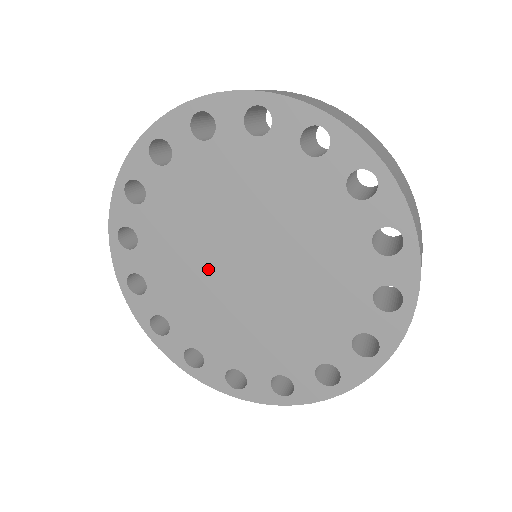
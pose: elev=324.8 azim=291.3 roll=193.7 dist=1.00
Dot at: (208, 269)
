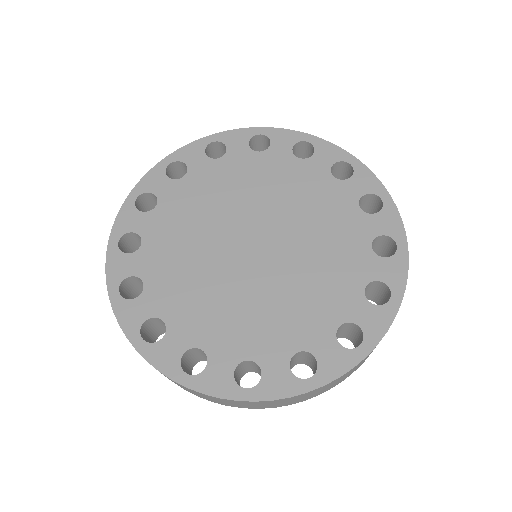
Dot at: (216, 255)
